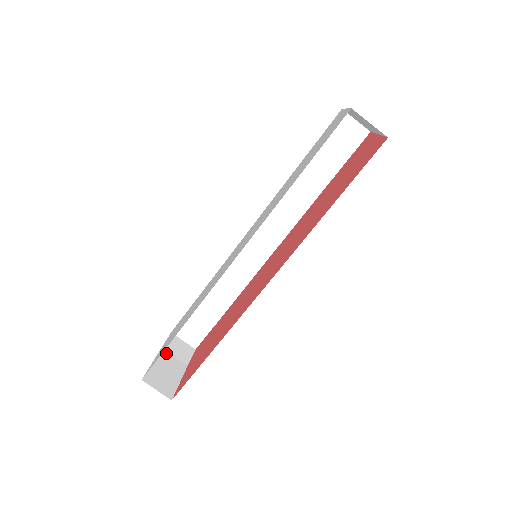
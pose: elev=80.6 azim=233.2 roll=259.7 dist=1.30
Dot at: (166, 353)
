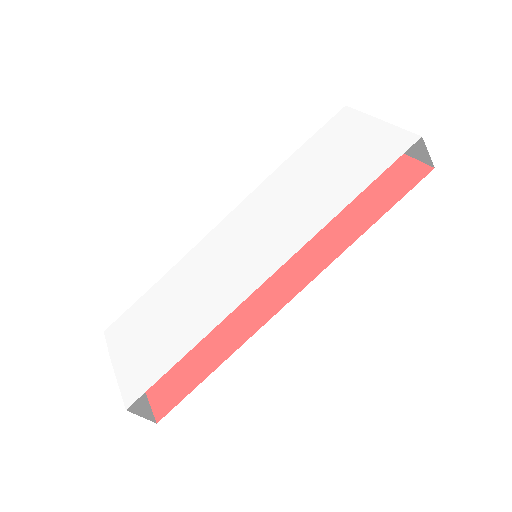
Dot at: occluded
